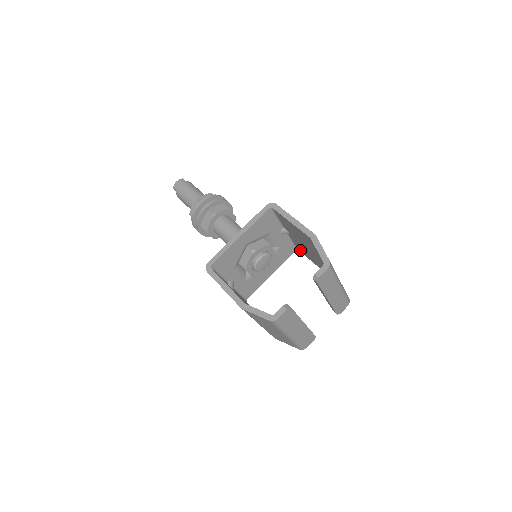
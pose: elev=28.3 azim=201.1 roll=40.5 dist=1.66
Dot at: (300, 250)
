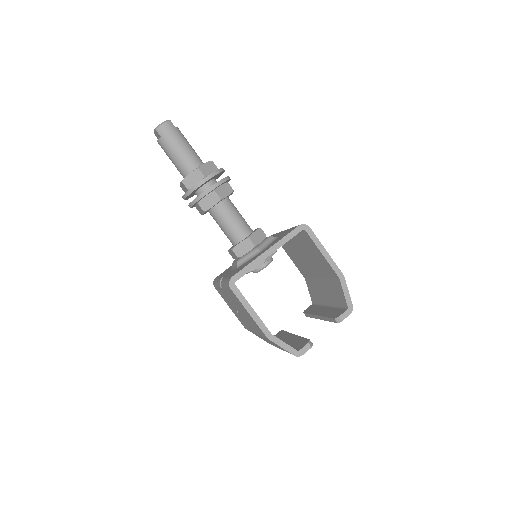
Dot at: occluded
